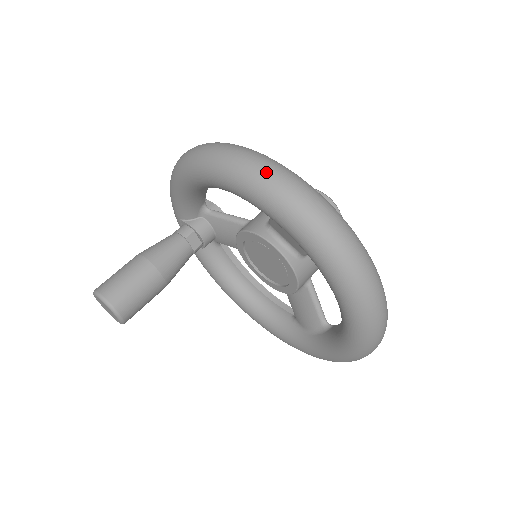
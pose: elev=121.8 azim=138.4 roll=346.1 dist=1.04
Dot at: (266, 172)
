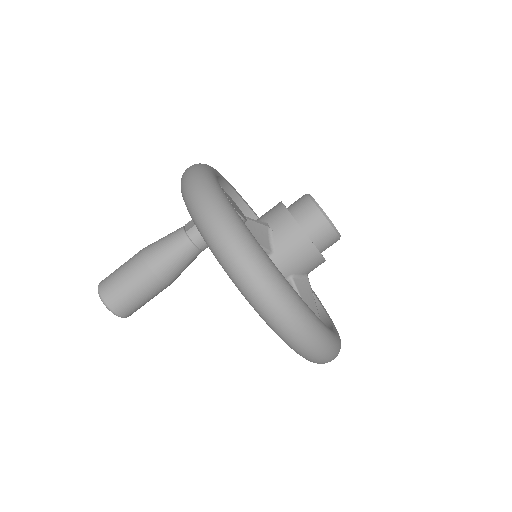
Dot at: (326, 362)
